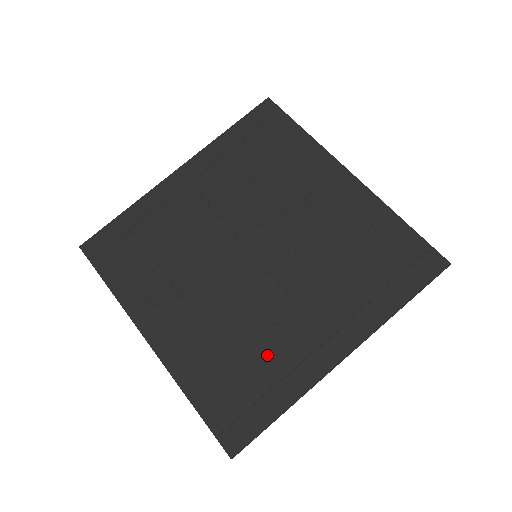
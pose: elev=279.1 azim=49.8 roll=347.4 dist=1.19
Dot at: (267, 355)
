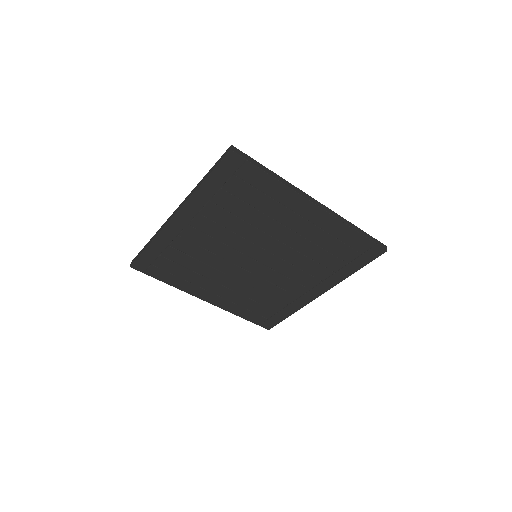
Dot at: (277, 299)
